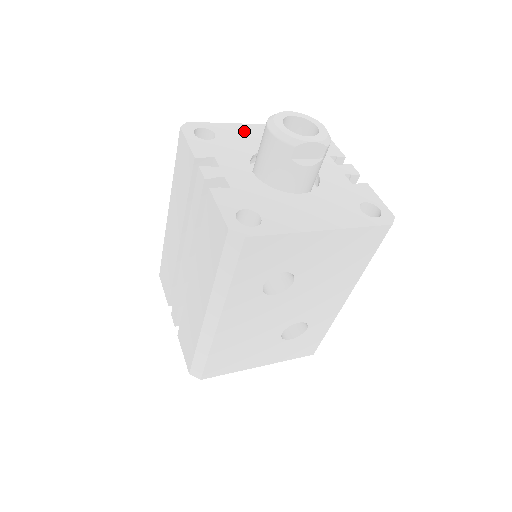
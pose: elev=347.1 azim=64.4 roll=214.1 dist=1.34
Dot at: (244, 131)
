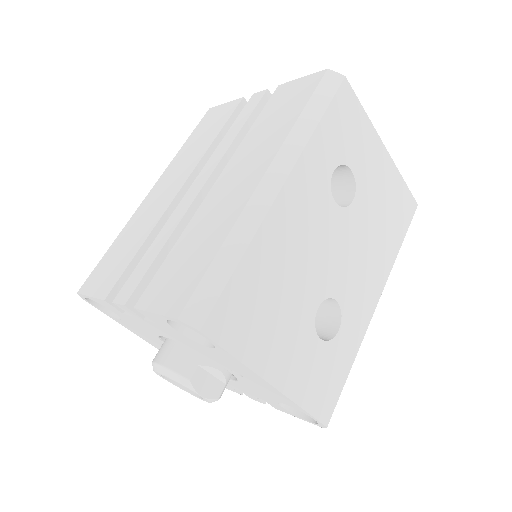
Dot at: occluded
